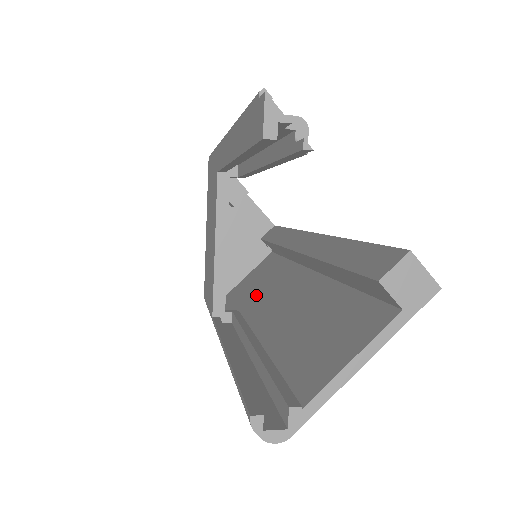
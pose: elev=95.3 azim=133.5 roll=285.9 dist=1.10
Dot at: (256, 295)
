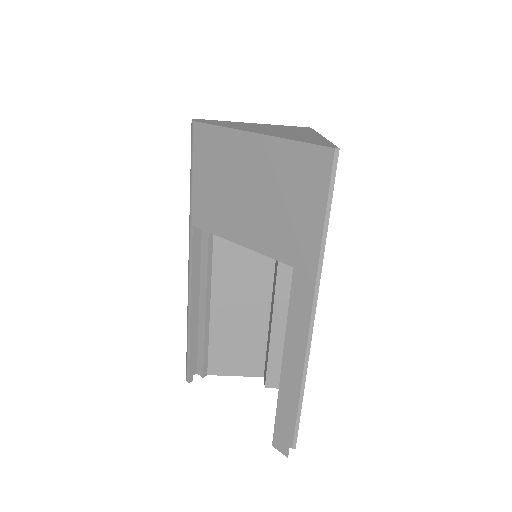
Dot at: occluded
